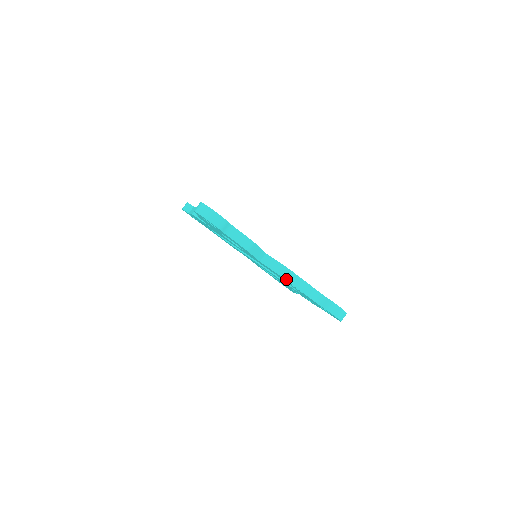
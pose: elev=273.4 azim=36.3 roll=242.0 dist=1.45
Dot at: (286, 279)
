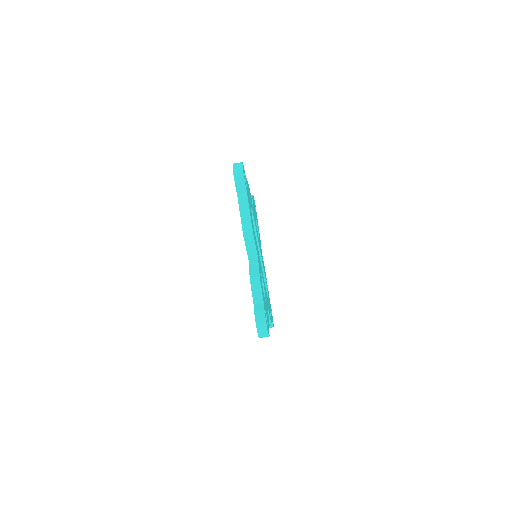
Dot at: occluded
